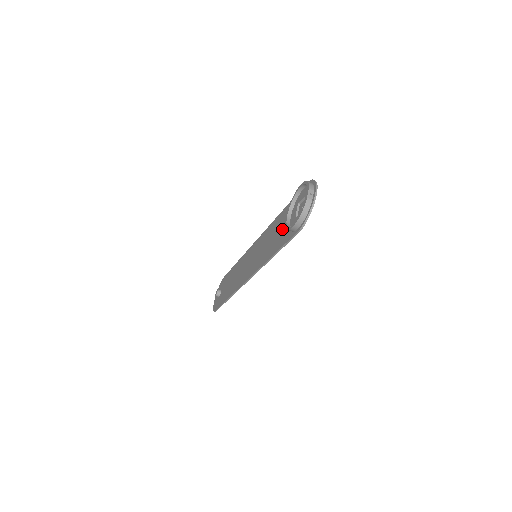
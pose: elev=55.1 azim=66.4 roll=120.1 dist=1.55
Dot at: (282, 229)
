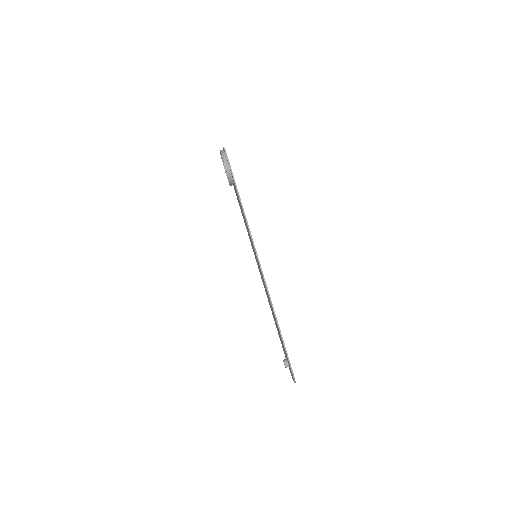
Dot at: (238, 199)
